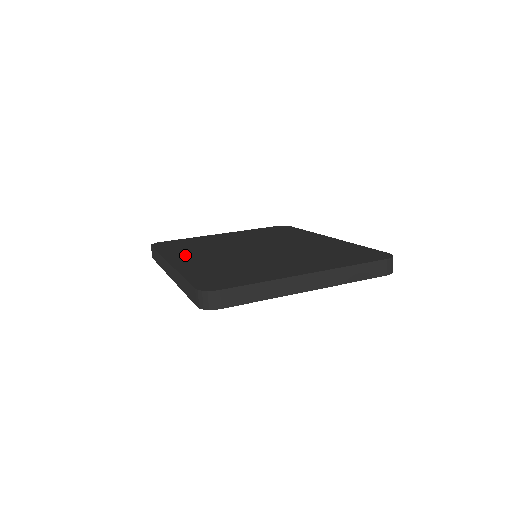
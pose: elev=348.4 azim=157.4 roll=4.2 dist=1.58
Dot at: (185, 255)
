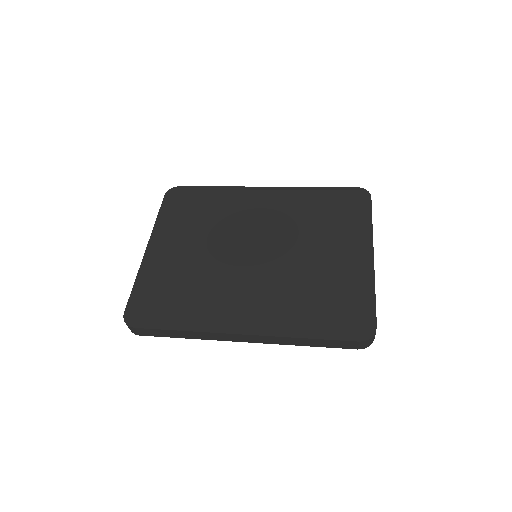
Dot at: (224, 312)
